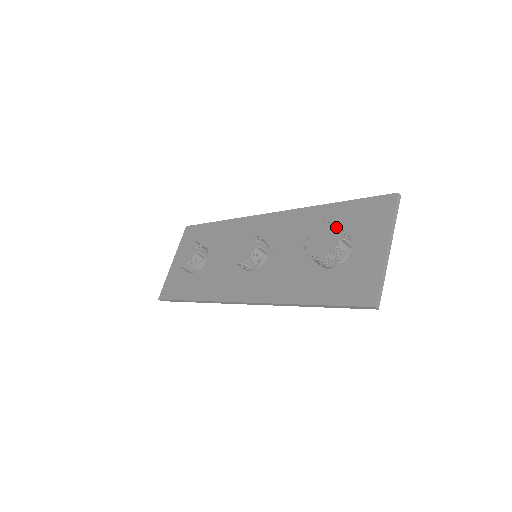
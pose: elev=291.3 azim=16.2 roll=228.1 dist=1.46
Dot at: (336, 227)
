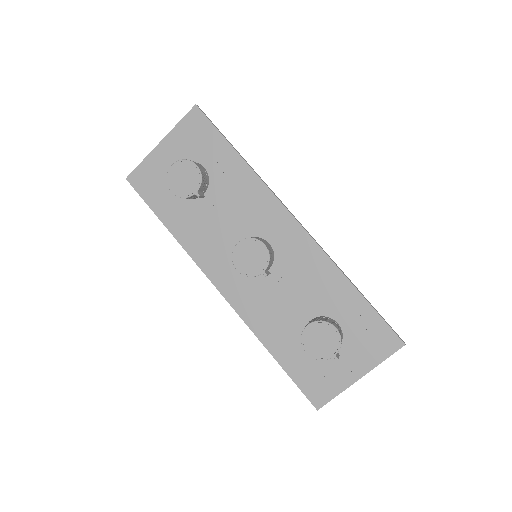
Dot at: (339, 342)
